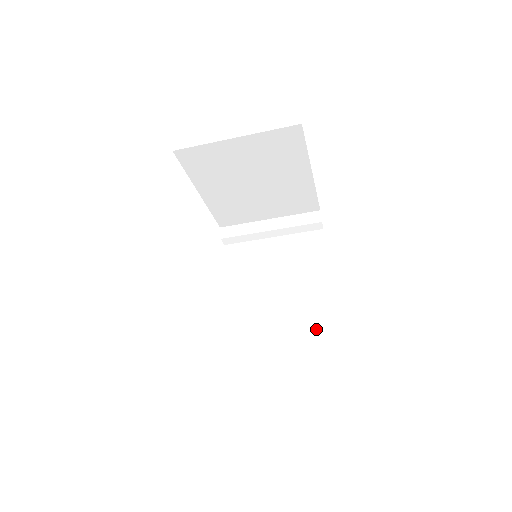
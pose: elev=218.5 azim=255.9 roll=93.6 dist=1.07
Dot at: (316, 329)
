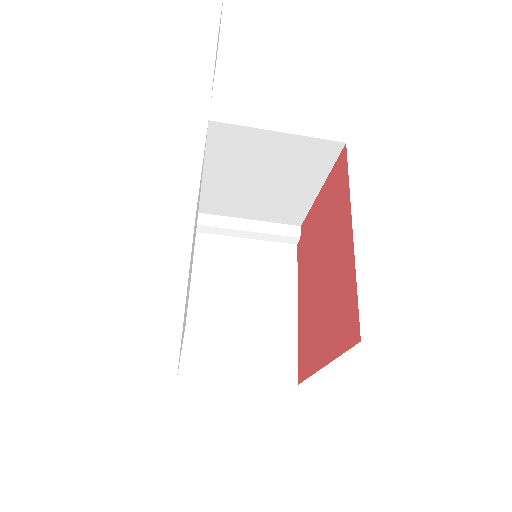
Dot at: (278, 342)
